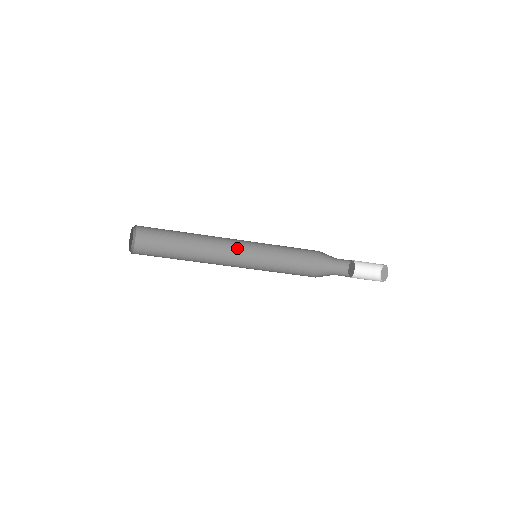
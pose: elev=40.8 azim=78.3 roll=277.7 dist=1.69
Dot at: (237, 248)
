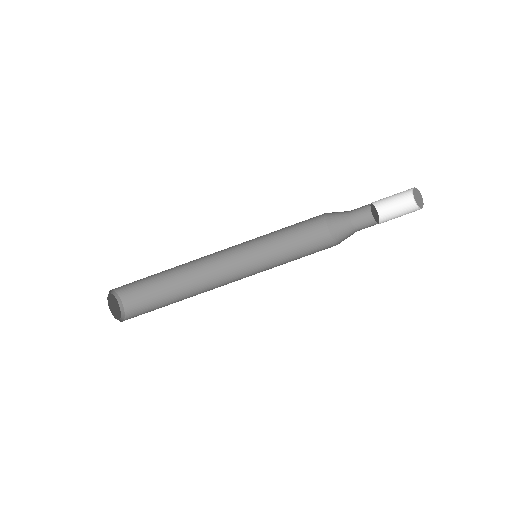
Dot at: (233, 257)
